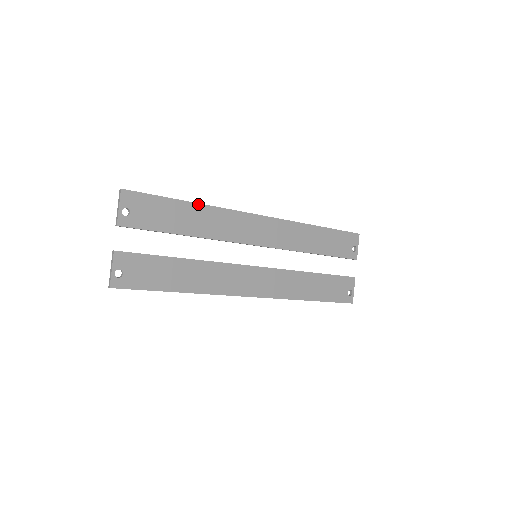
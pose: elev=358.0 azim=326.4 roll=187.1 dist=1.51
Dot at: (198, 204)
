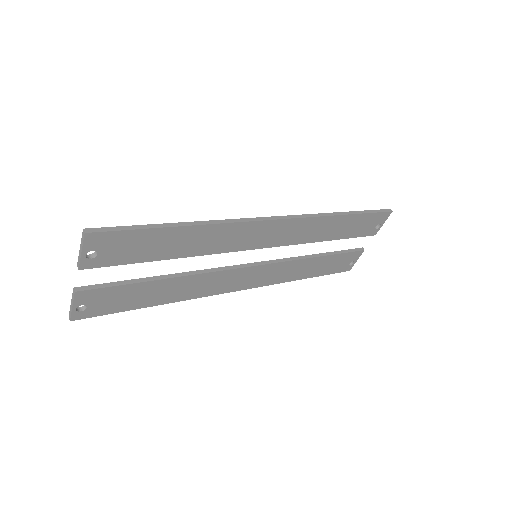
Dot at: (194, 226)
